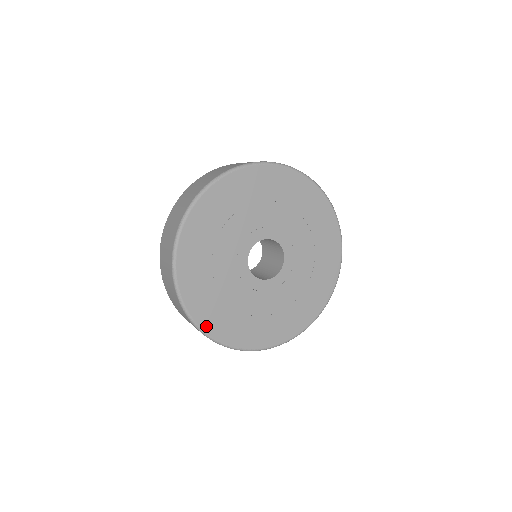
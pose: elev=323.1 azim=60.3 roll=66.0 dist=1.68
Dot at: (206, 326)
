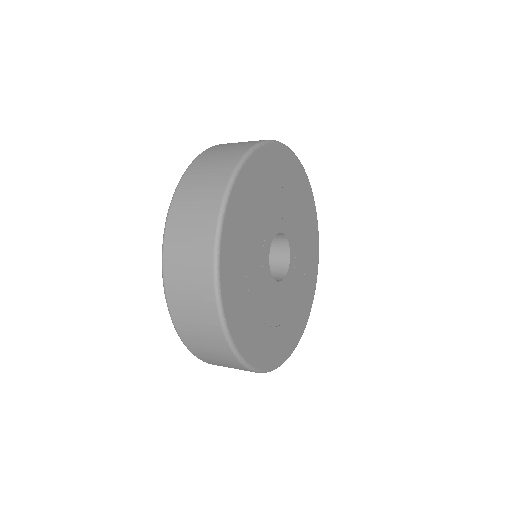
Dot at: (271, 363)
